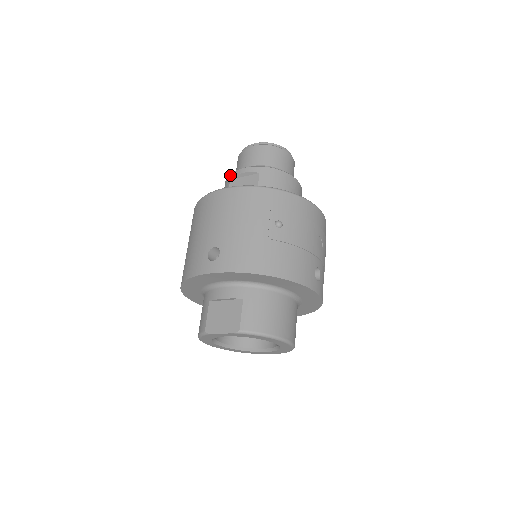
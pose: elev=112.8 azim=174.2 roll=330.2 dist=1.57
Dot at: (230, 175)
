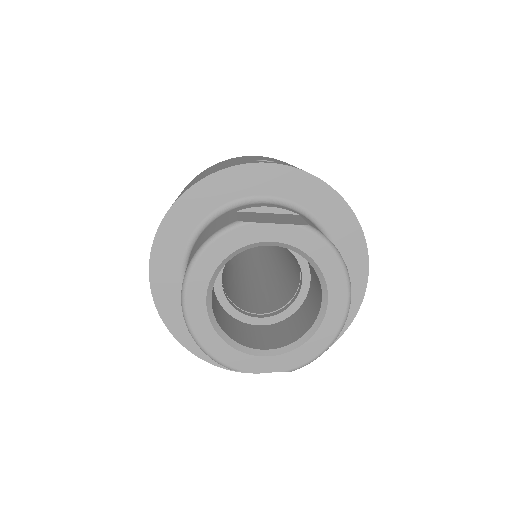
Dot at: occluded
